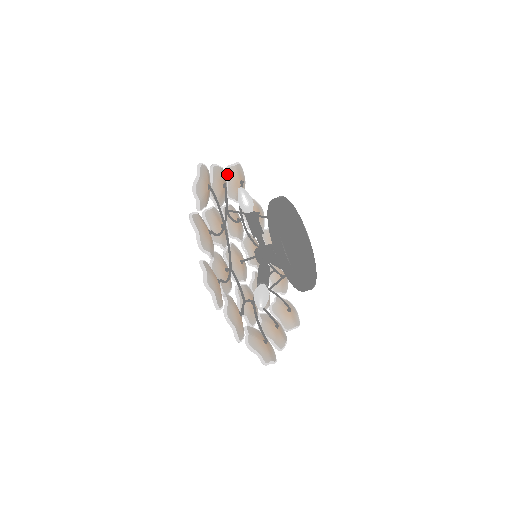
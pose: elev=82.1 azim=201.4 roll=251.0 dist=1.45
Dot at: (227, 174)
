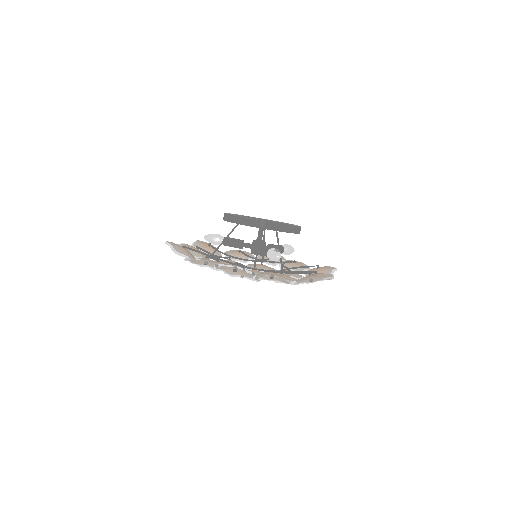
Dot at: occluded
